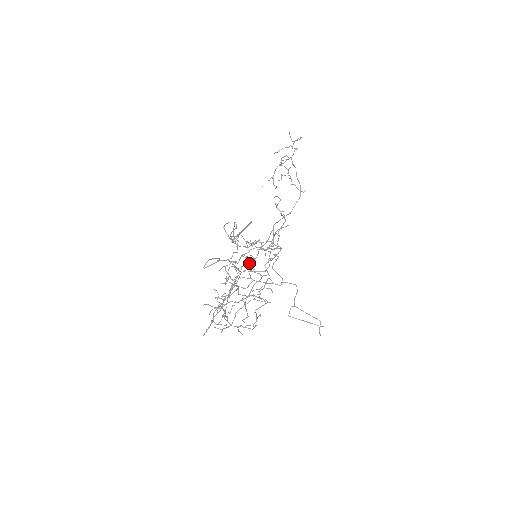
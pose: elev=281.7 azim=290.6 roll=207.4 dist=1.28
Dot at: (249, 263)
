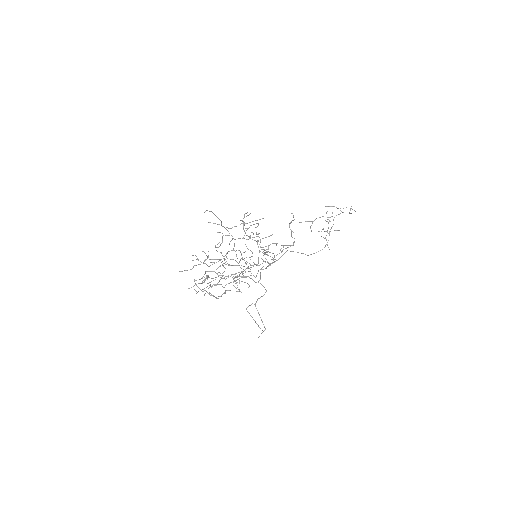
Dot at: (251, 265)
